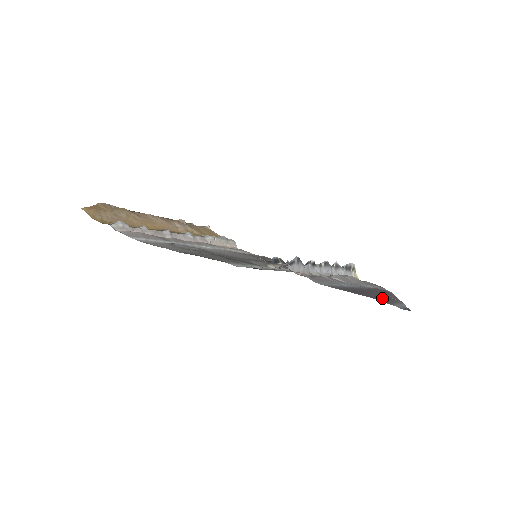
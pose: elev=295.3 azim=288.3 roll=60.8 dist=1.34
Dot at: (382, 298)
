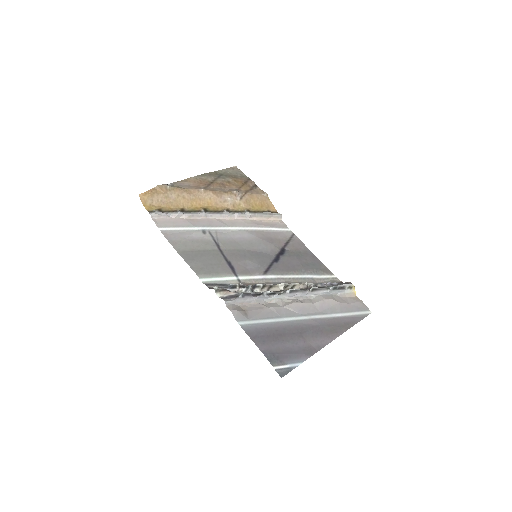
Dot at: (283, 352)
